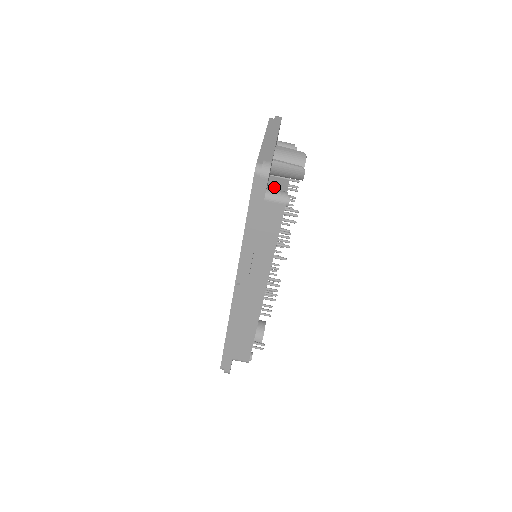
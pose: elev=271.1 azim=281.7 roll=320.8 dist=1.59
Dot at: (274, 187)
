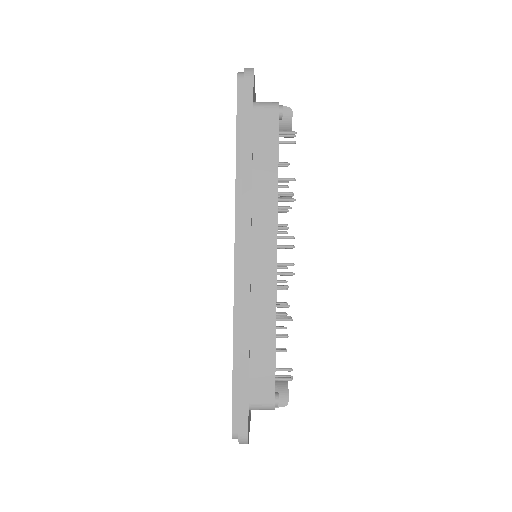
Dot at: occluded
